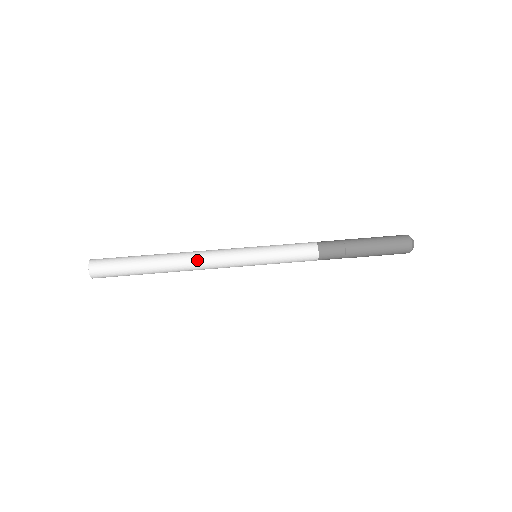
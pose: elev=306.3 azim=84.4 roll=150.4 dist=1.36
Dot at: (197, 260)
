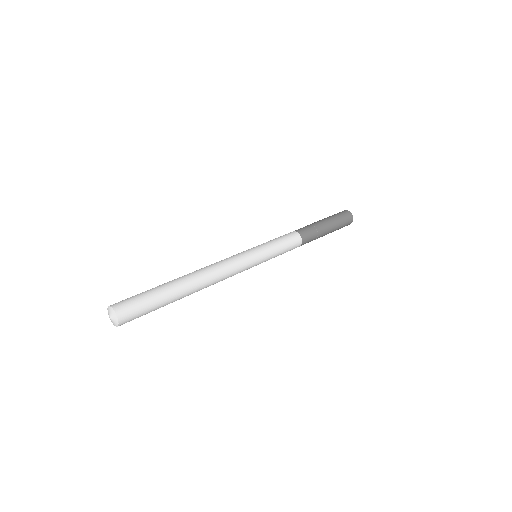
Dot at: (210, 266)
